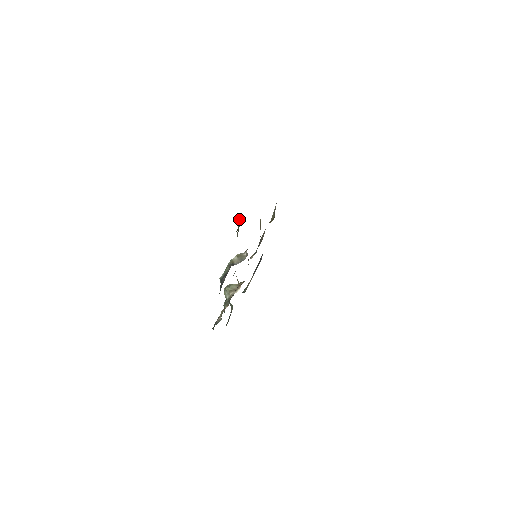
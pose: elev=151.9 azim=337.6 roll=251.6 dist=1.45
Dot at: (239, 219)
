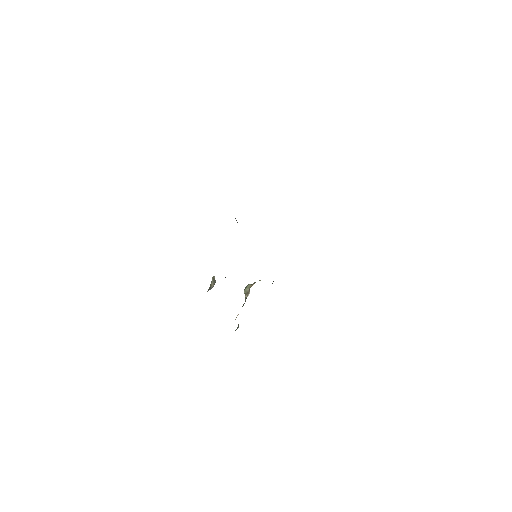
Dot at: occluded
